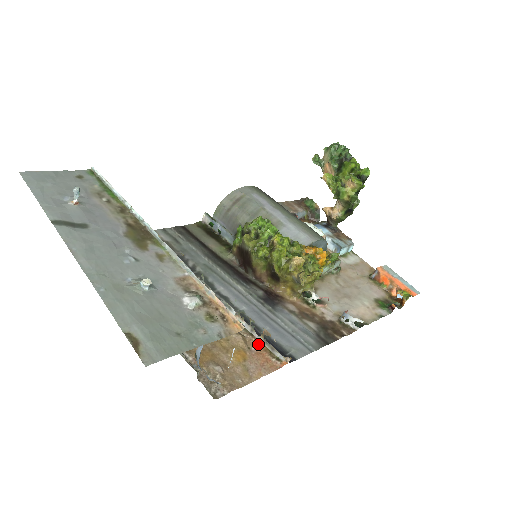
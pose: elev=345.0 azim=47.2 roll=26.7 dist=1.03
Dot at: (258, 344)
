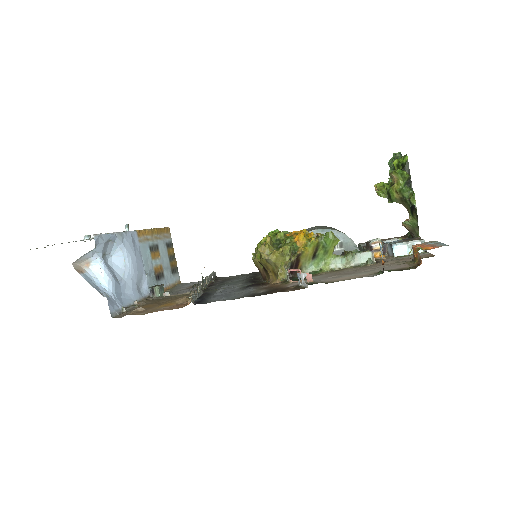
Dot at: occluded
